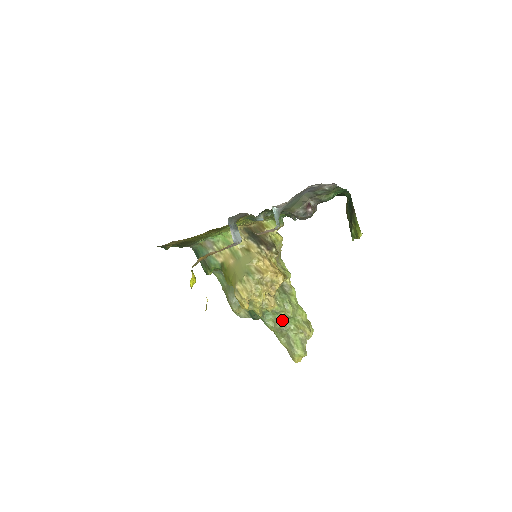
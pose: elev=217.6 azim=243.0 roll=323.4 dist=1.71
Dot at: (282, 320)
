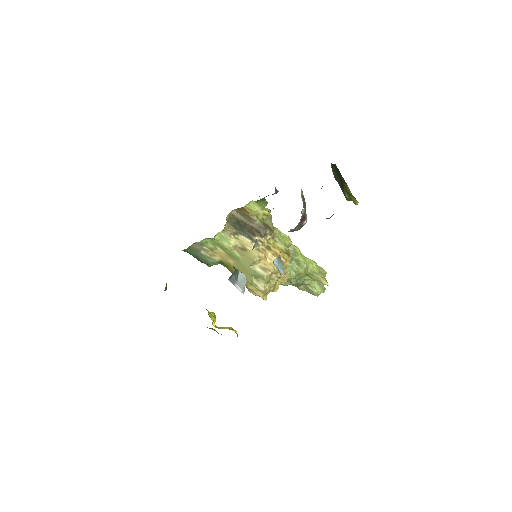
Dot at: (296, 279)
